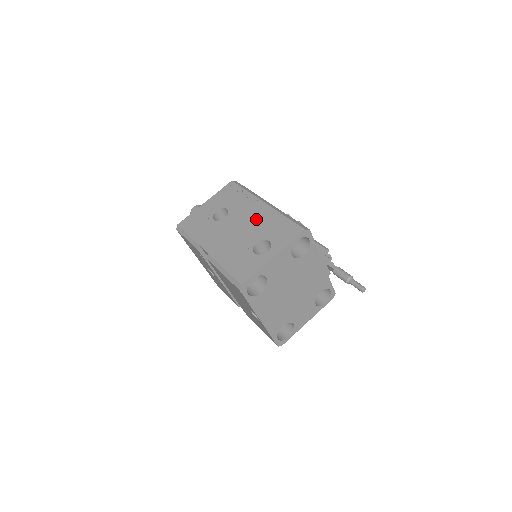
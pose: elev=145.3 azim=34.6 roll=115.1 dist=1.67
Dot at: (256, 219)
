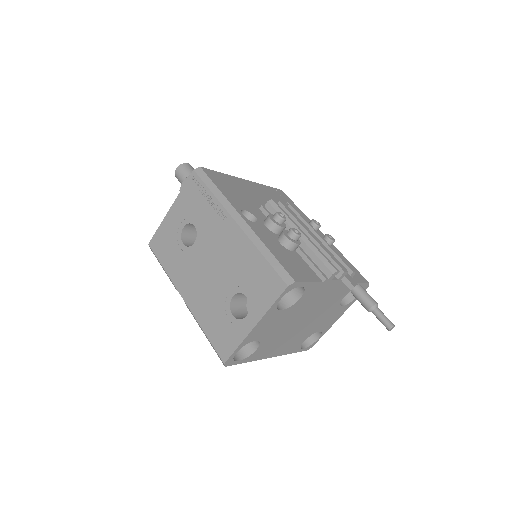
Dot at: (228, 253)
